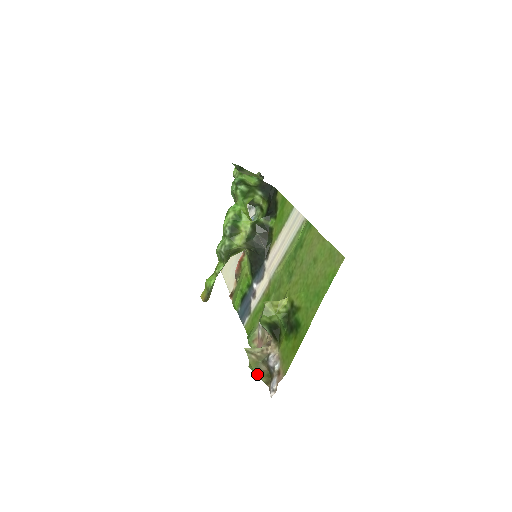
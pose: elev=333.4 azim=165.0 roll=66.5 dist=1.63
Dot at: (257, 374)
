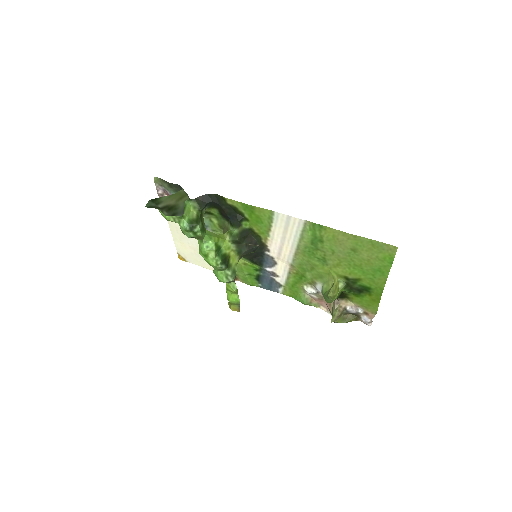
Dot at: occluded
